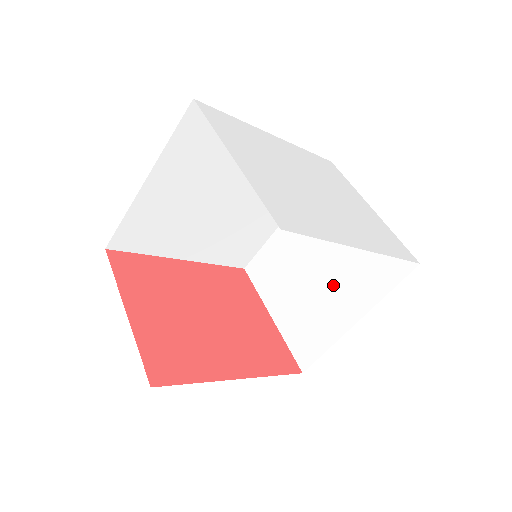
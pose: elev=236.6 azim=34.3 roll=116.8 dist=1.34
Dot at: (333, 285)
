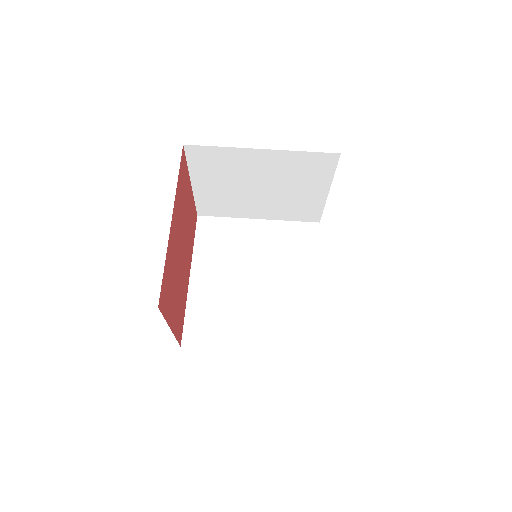
Dot at: occluded
